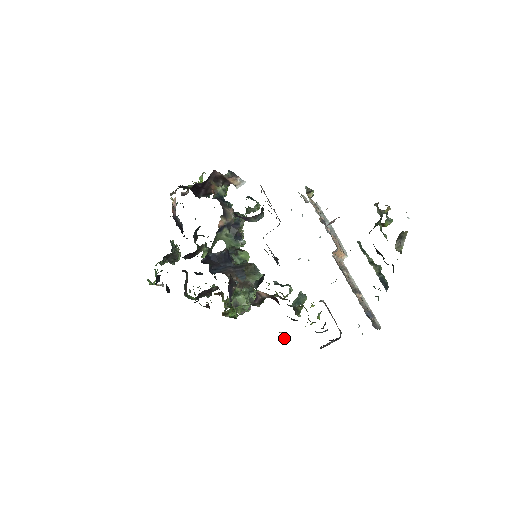
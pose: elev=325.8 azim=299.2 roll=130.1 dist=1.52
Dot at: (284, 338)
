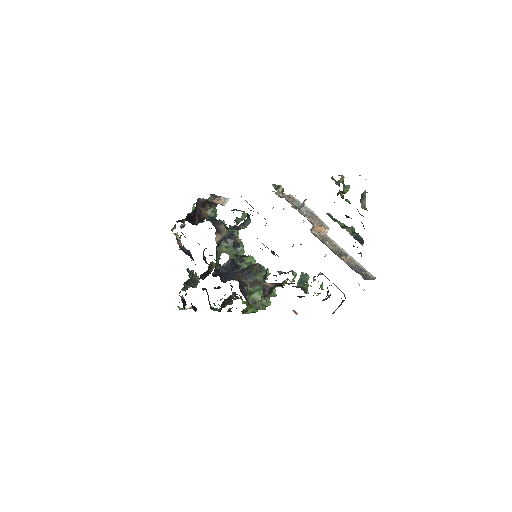
Dot at: (297, 314)
